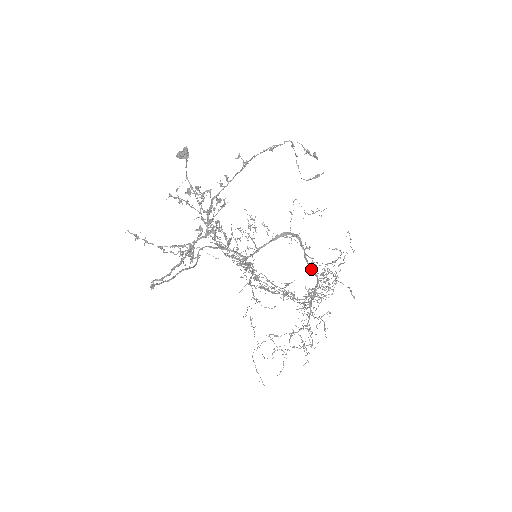
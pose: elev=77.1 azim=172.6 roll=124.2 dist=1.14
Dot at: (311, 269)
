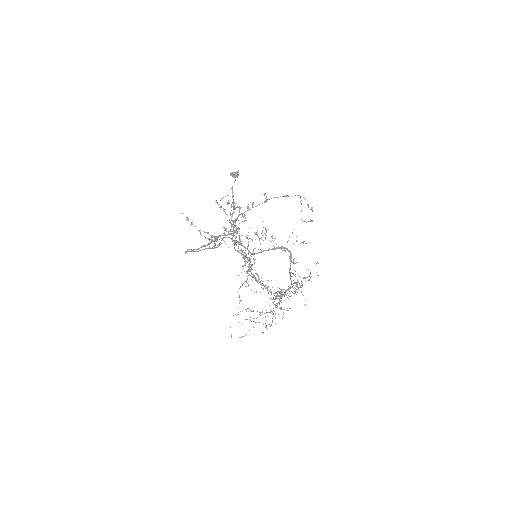
Dot at: (290, 277)
